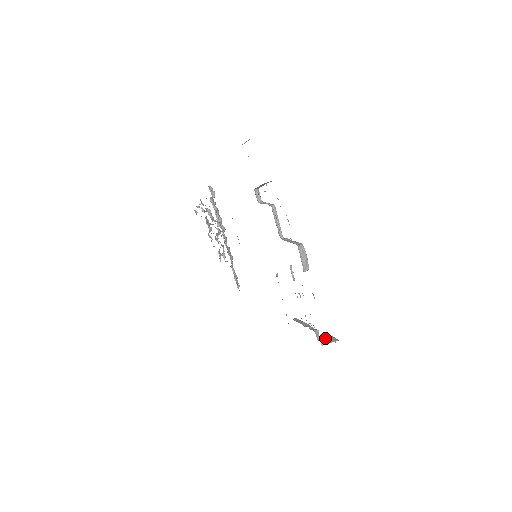
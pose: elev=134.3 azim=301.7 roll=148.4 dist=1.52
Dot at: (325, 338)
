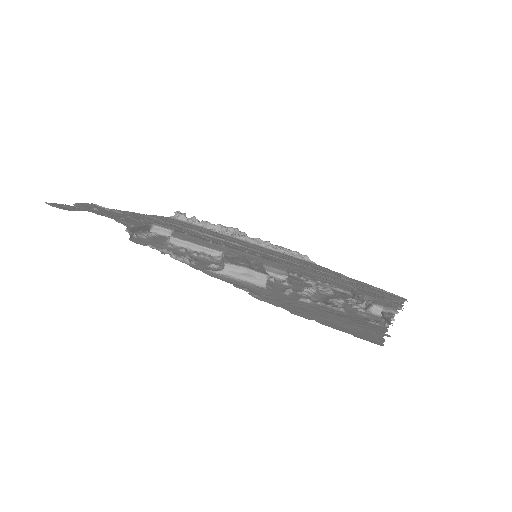
Dot at: occluded
